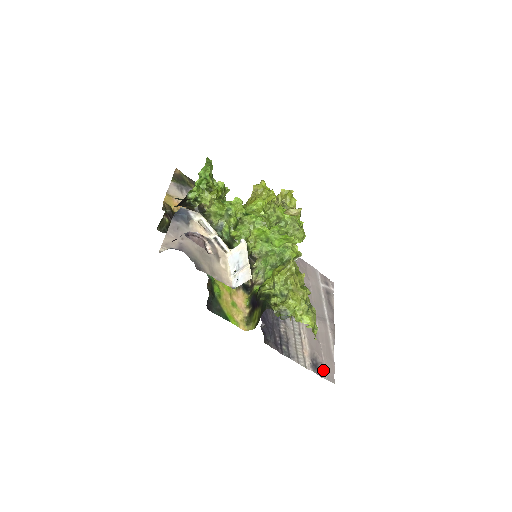
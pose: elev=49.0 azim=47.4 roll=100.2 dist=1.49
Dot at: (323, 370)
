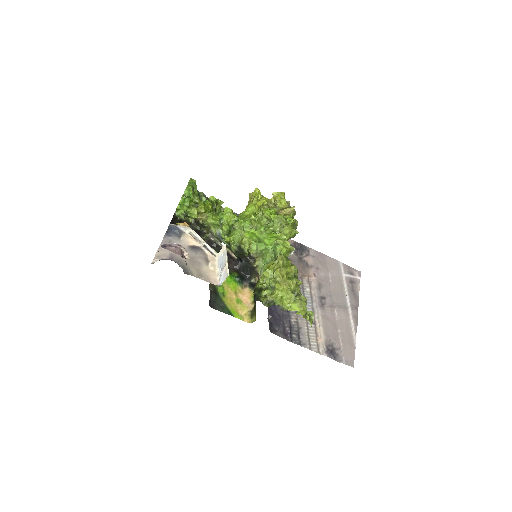
Dot at: (340, 355)
